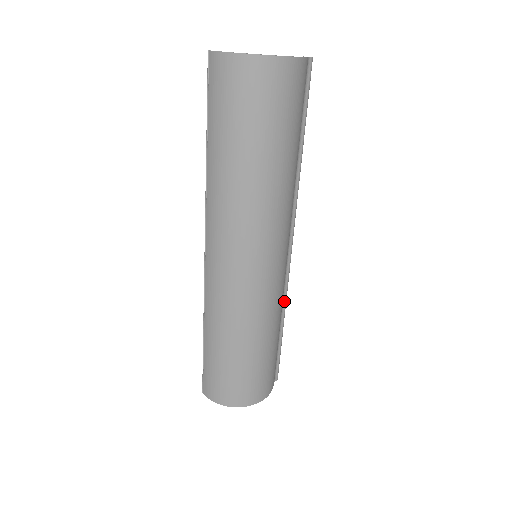
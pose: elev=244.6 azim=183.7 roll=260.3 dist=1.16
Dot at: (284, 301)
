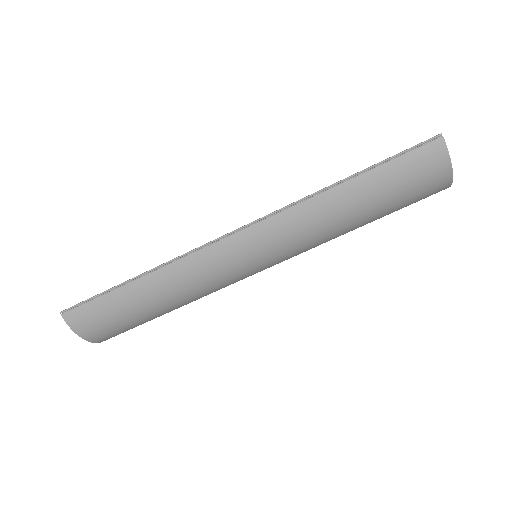
Dot at: occluded
